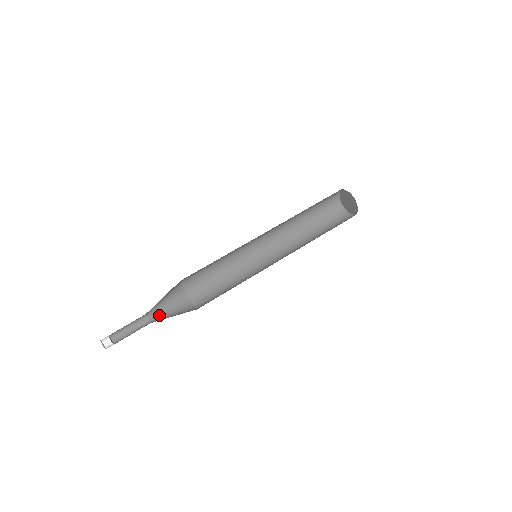
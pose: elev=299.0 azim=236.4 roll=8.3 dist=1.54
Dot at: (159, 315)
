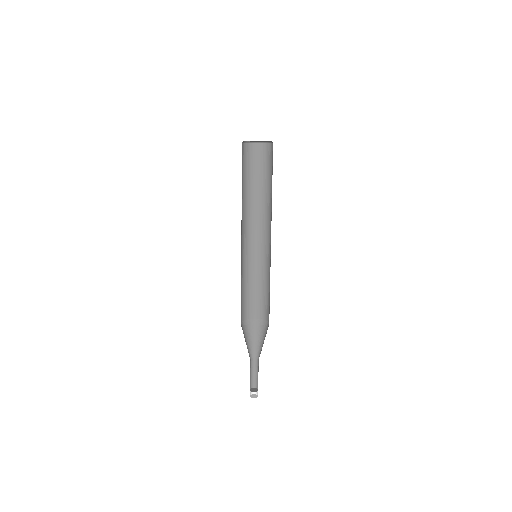
Dot at: (252, 349)
